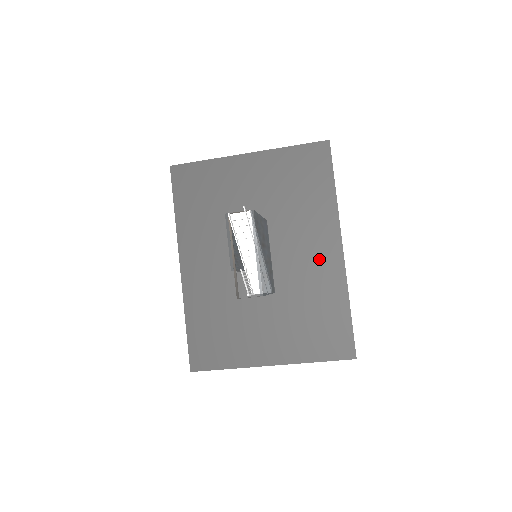
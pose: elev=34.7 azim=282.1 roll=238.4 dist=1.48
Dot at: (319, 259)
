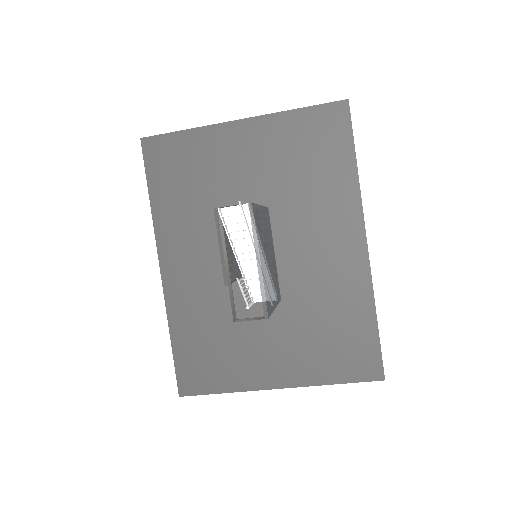
Dot at: (336, 256)
